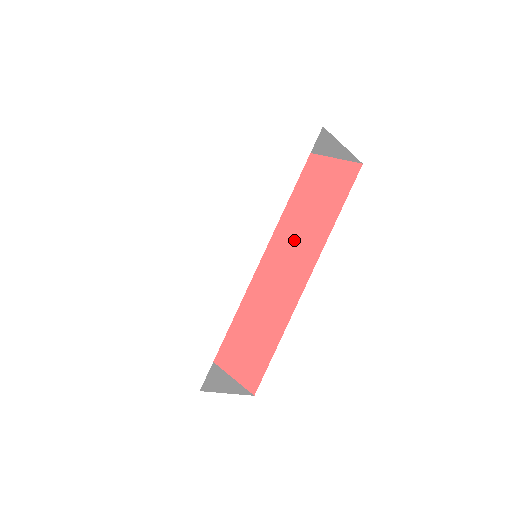
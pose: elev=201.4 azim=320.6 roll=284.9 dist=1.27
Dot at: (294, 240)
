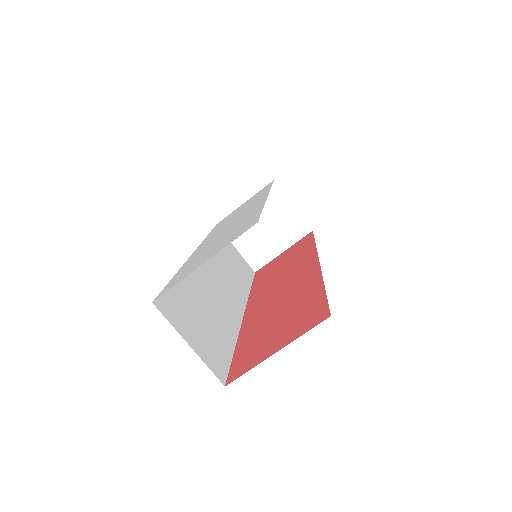
Dot at: (285, 274)
